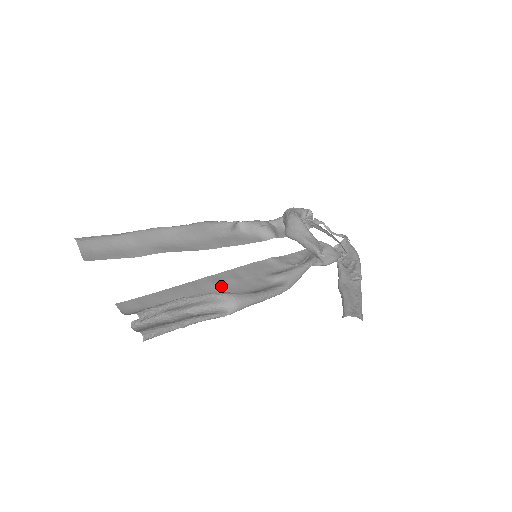
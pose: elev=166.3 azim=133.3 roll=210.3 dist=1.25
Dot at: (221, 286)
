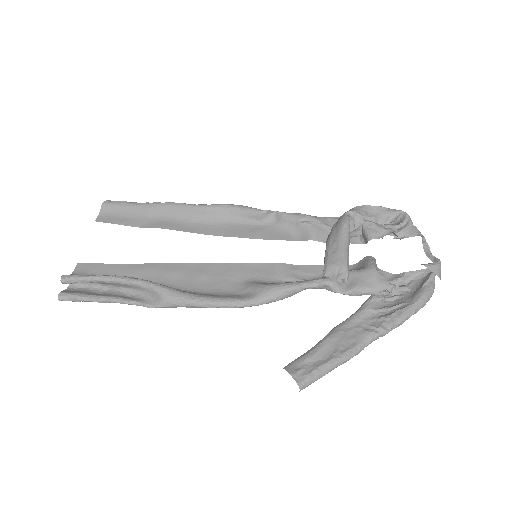
Dot at: (181, 277)
